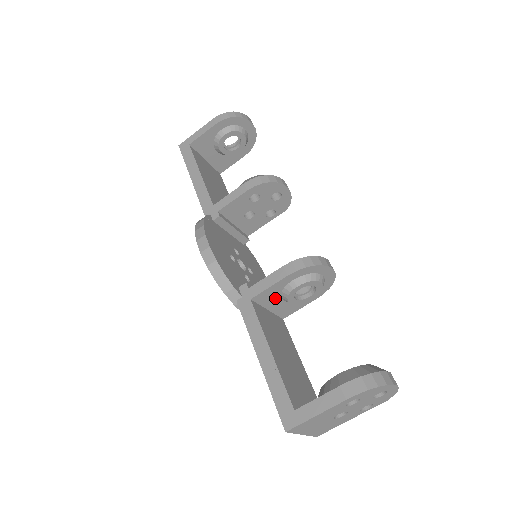
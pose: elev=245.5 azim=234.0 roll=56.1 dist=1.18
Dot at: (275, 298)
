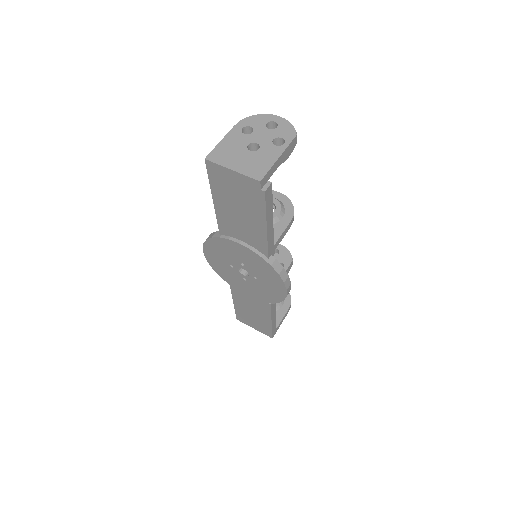
Dot at: occluded
